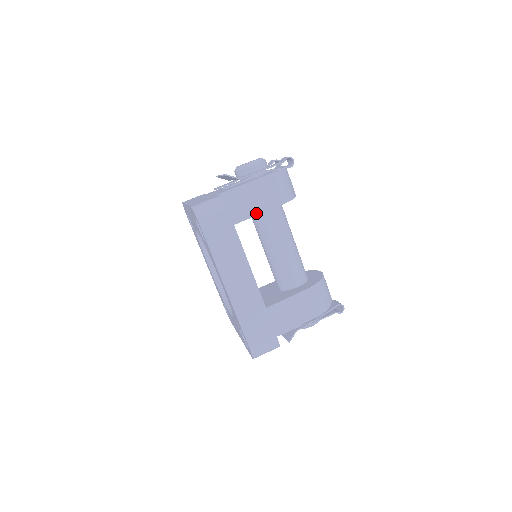
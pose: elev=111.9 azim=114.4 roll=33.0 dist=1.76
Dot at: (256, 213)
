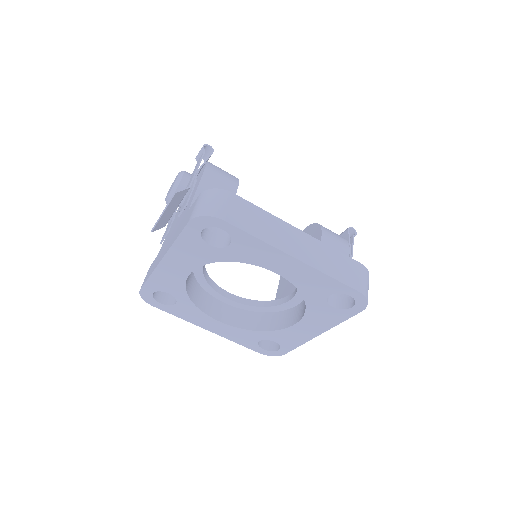
Dot at: occluded
